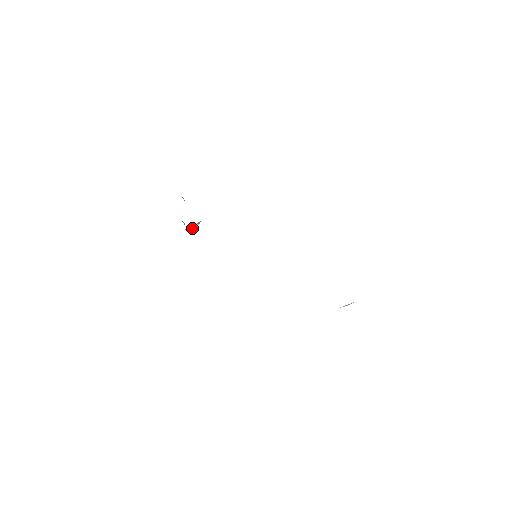
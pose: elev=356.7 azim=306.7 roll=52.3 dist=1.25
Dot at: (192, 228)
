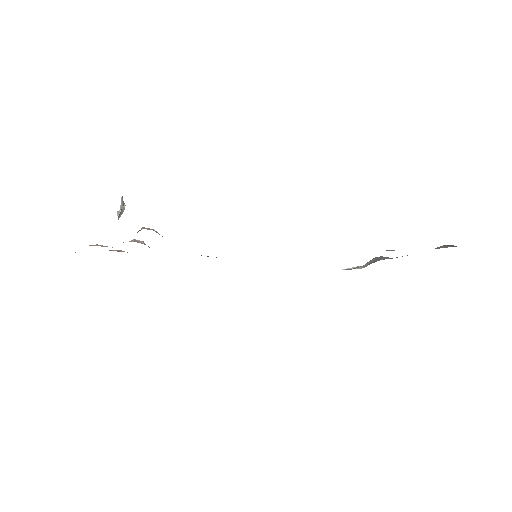
Dot at: (120, 215)
